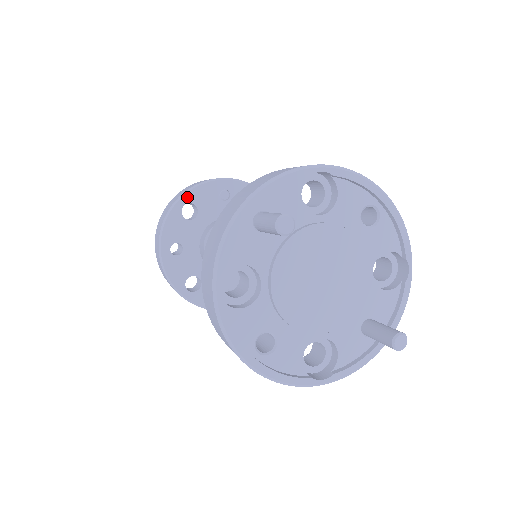
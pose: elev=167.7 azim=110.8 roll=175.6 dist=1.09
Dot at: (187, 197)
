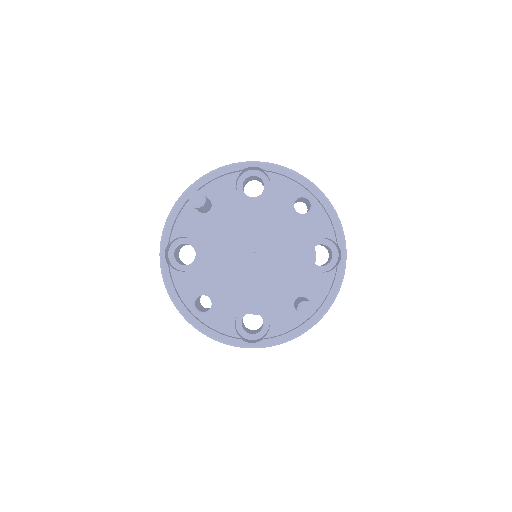
Dot at: occluded
